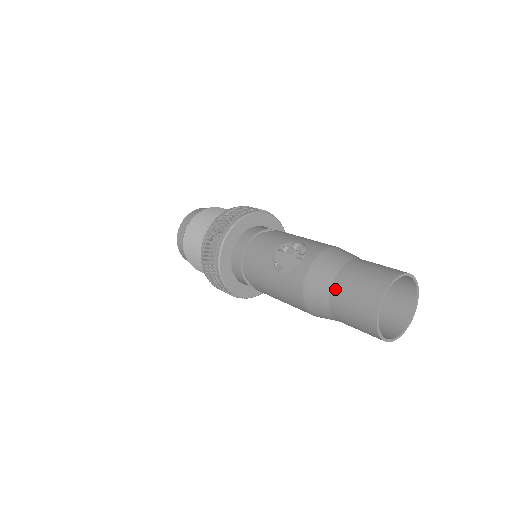
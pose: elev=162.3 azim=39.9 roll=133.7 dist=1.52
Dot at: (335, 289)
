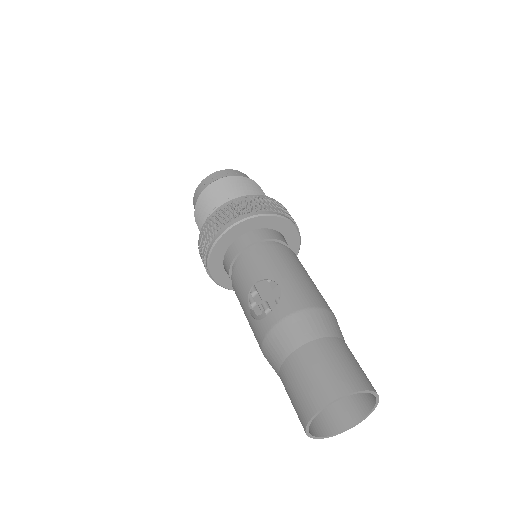
Dot at: (284, 369)
